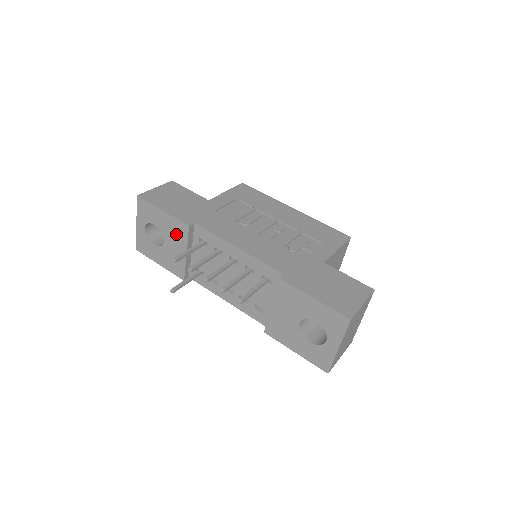
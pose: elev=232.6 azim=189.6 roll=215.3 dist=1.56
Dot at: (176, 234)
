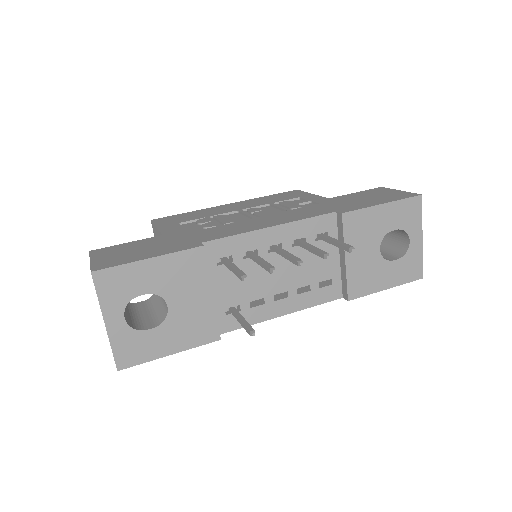
Dot at: (186, 277)
